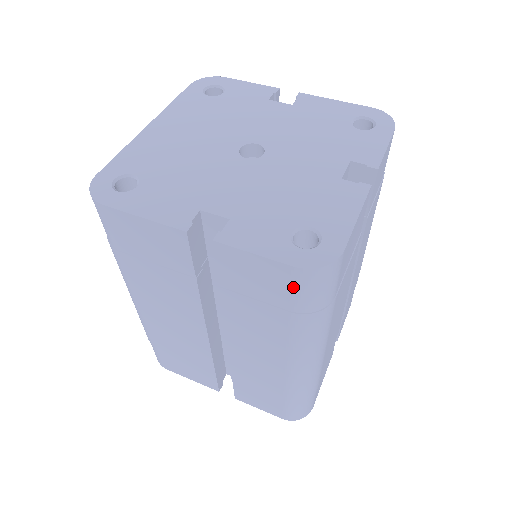
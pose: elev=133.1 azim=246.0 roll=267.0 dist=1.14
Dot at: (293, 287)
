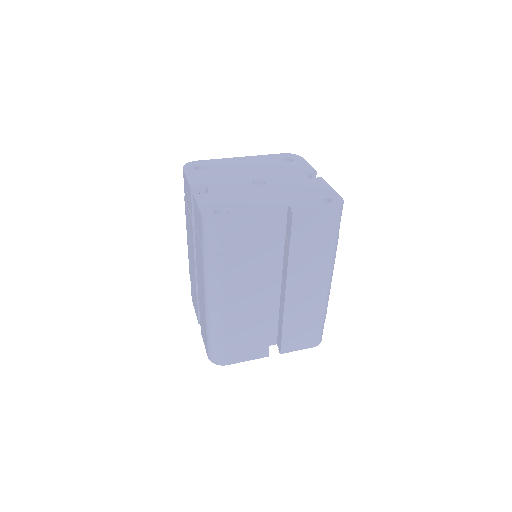
Dot at: (202, 229)
